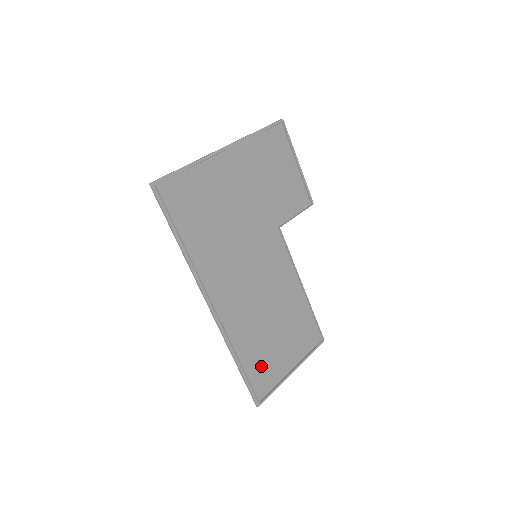
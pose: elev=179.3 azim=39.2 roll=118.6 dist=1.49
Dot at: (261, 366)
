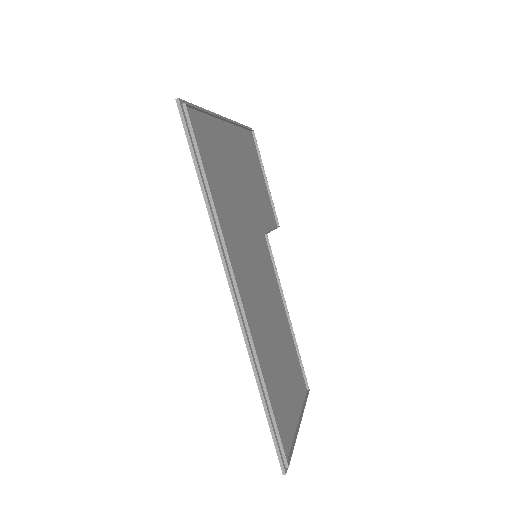
Dot at: (279, 408)
